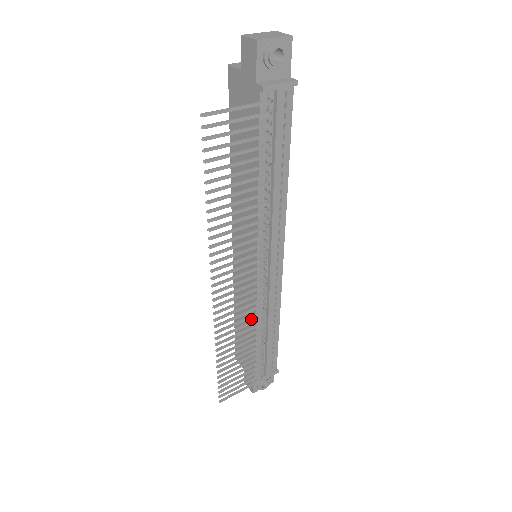
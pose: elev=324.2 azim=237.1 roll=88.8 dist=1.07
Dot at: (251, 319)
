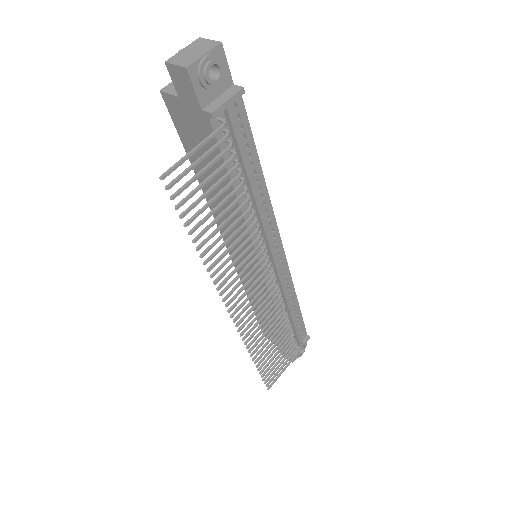
Dot at: (271, 310)
